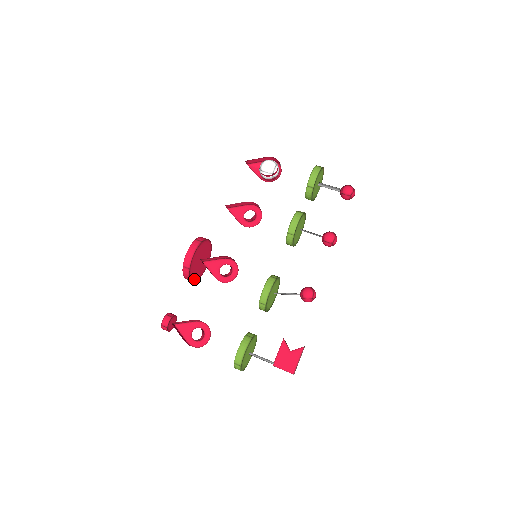
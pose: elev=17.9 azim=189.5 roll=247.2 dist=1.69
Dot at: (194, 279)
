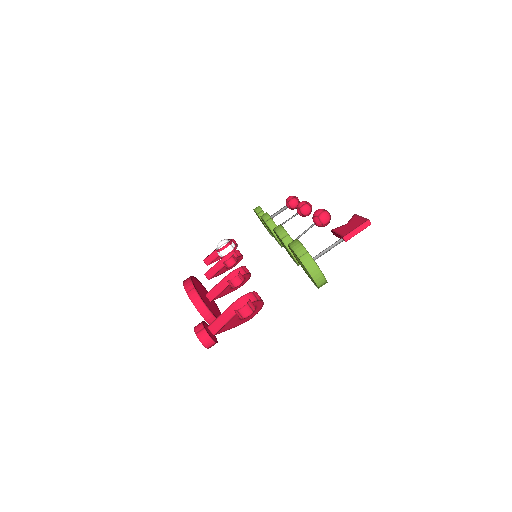
Dot at: (211, 312)
